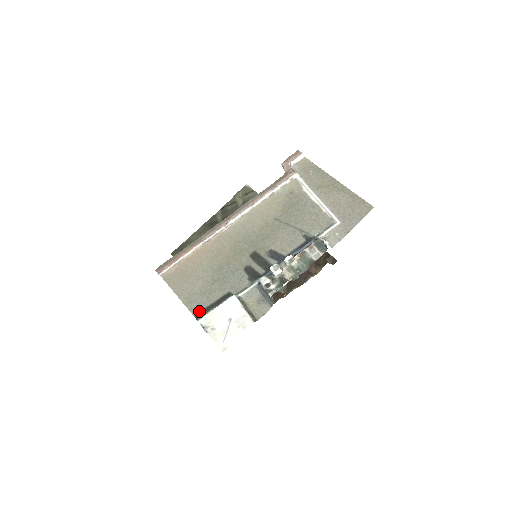
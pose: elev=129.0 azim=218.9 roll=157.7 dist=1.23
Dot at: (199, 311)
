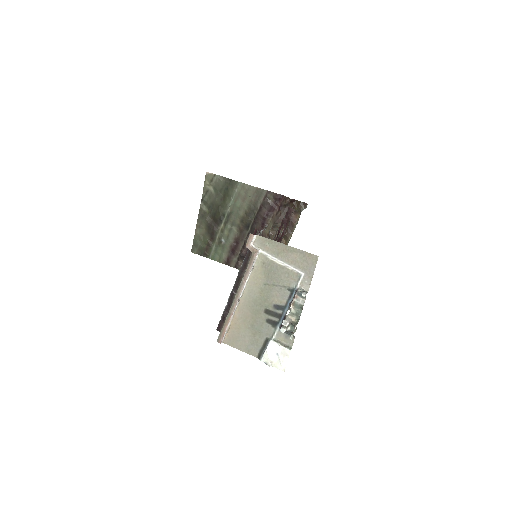
Dot at: (257, 354)
